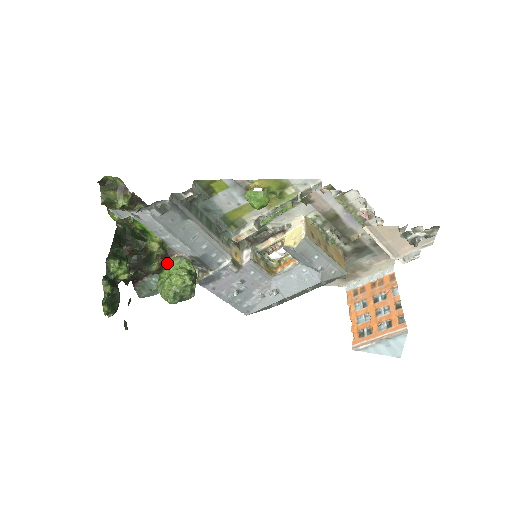
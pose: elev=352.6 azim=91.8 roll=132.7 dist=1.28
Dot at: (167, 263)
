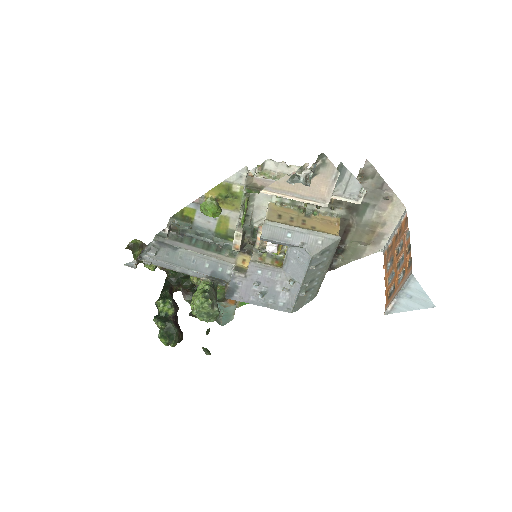
Dot at: occluded
